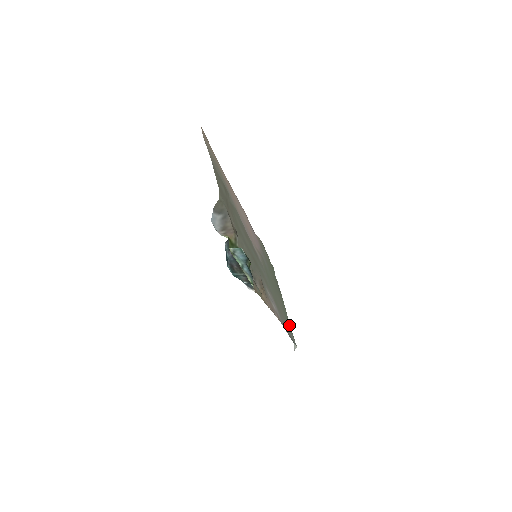
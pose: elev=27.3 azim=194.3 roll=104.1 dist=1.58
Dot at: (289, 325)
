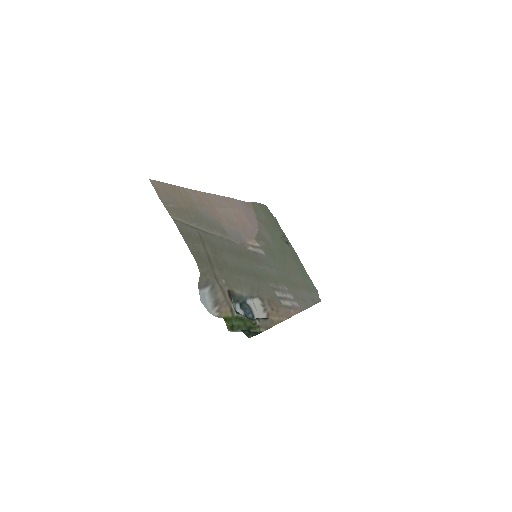
Dot at: (308, 279)
